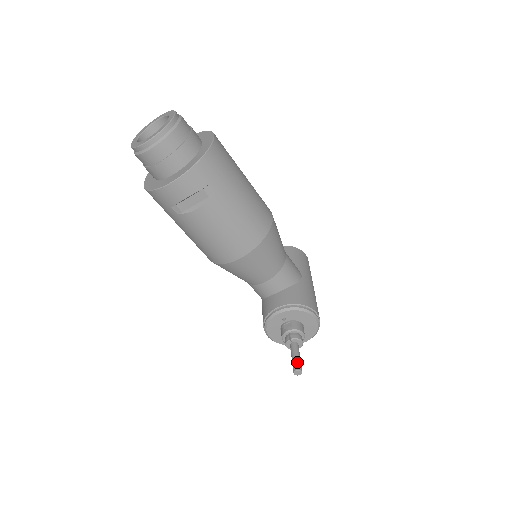
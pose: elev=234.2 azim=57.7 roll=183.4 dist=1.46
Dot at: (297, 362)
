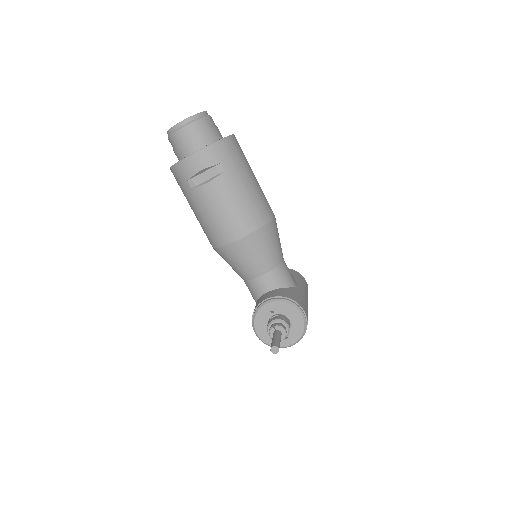
Dot at: (276, 341)
